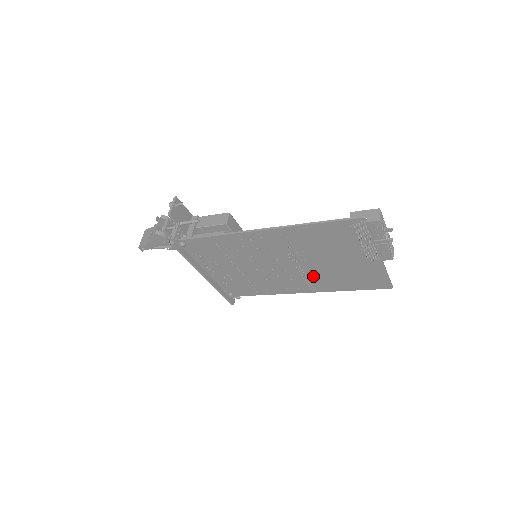
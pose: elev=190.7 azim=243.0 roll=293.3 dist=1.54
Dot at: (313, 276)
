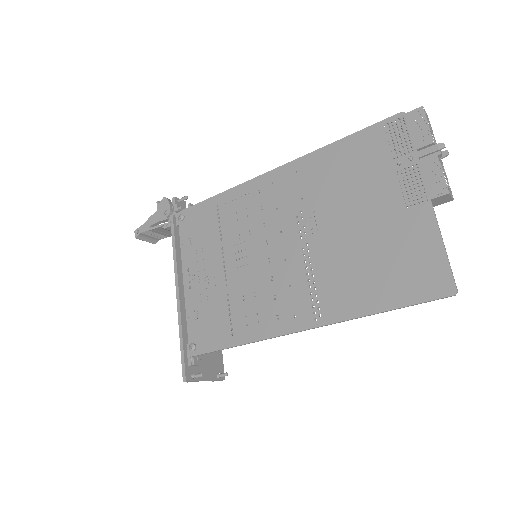
Dot at: (323, 272)
